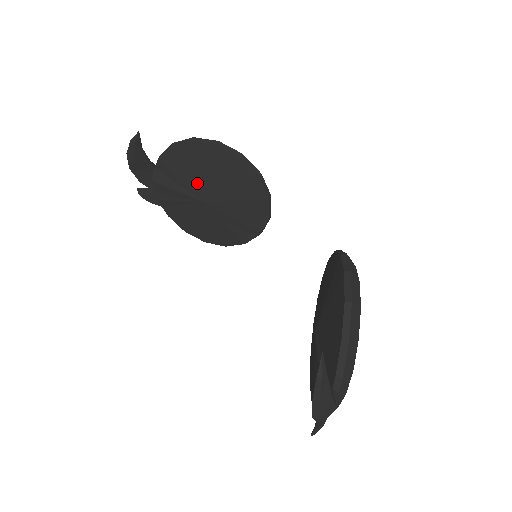
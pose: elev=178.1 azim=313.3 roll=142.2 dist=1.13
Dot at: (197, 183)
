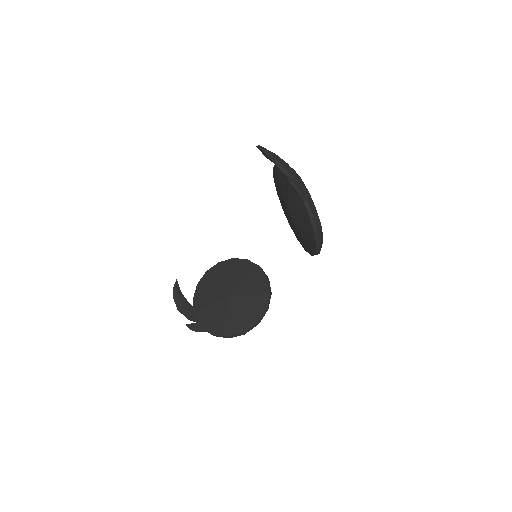
Dot at: (218, 289)
